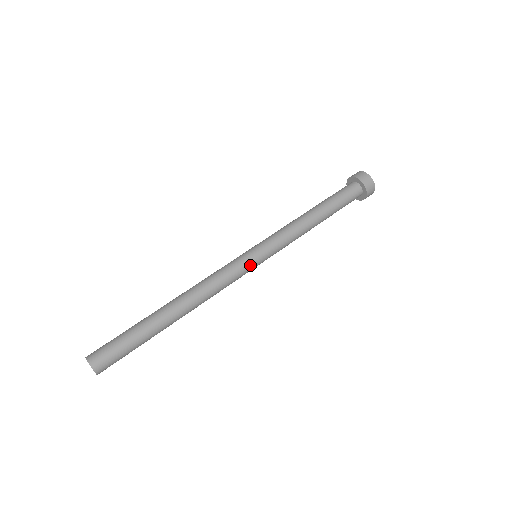
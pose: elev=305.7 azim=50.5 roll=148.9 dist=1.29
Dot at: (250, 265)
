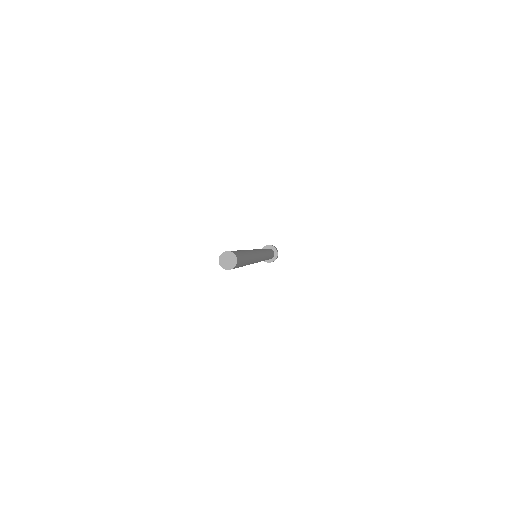
Dot at: (257, 250)
